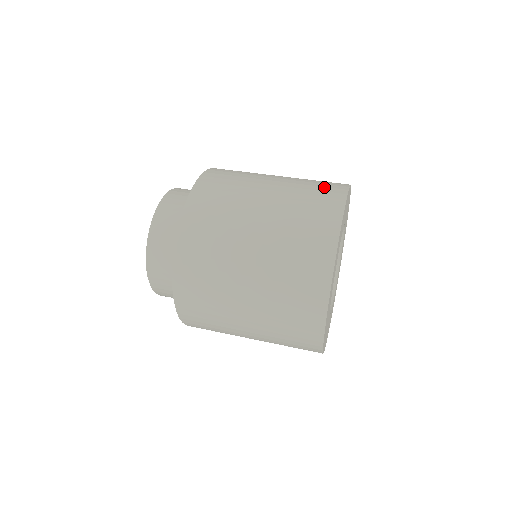
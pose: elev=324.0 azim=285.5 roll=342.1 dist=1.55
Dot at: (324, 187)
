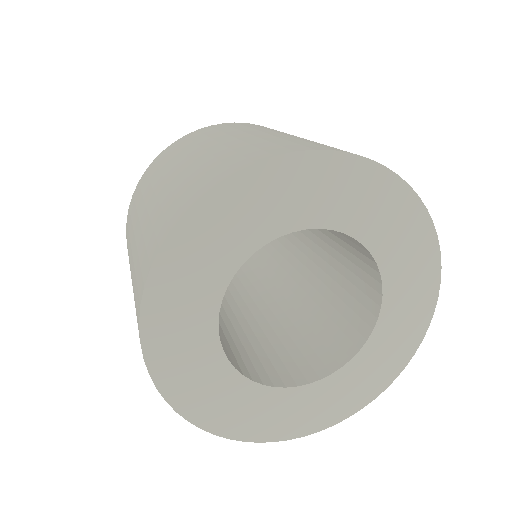
Dot at: (205, 175)
